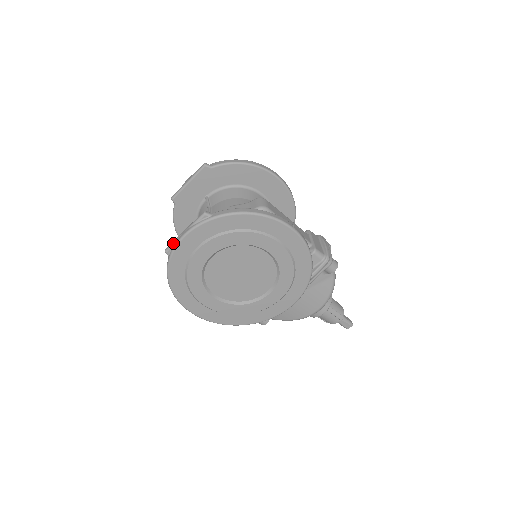
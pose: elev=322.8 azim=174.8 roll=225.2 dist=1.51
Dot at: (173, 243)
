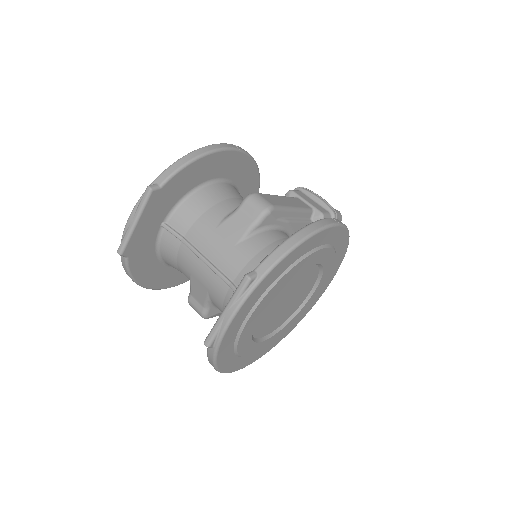
Dot at: (216, 333)
